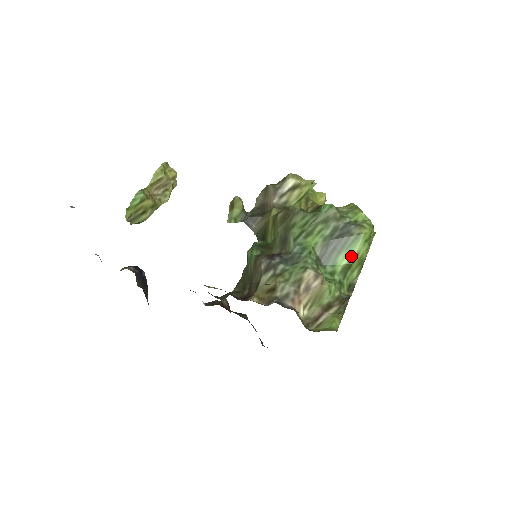
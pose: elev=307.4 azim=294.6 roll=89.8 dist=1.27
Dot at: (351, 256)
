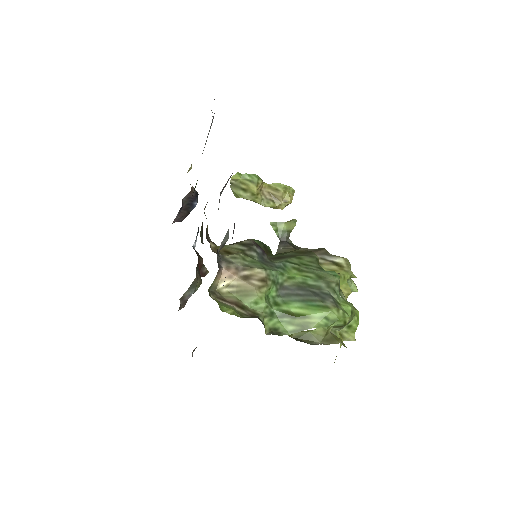
Dot at: (303, 312)
